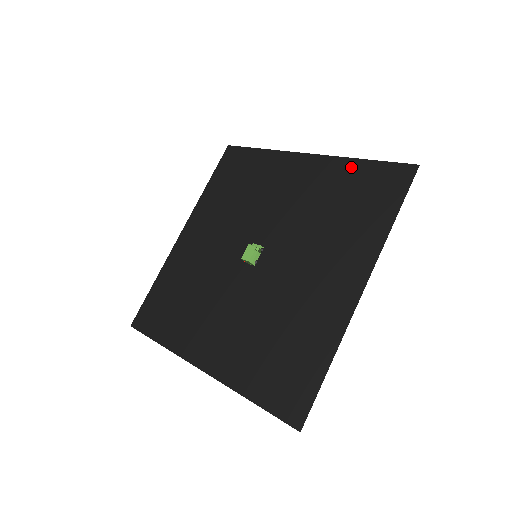
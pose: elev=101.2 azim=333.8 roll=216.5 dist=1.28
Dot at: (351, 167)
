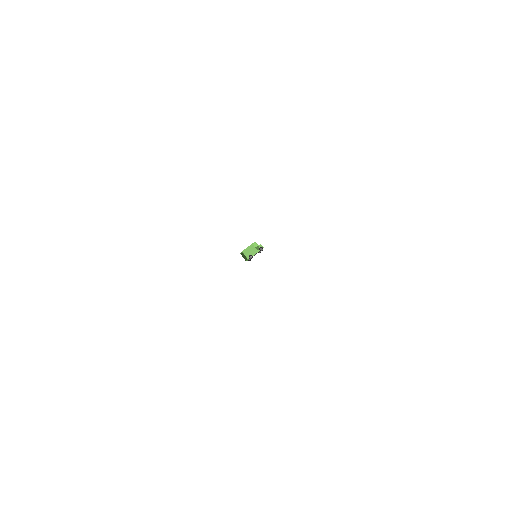
Dot at: occluded
